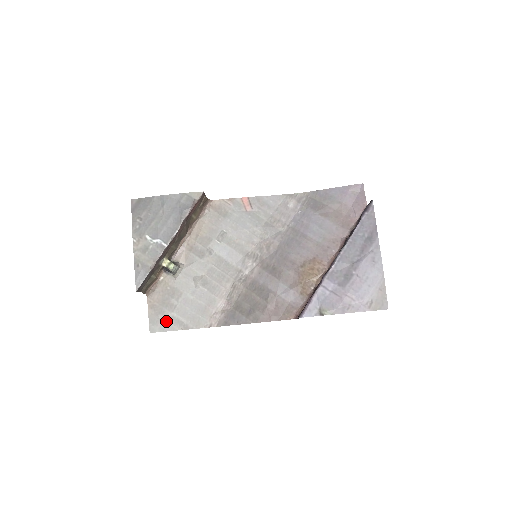
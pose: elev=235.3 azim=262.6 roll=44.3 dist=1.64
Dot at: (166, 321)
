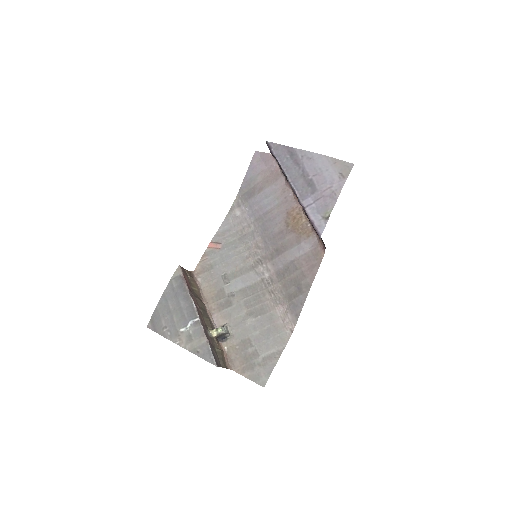
Dot at: (263, 367)
